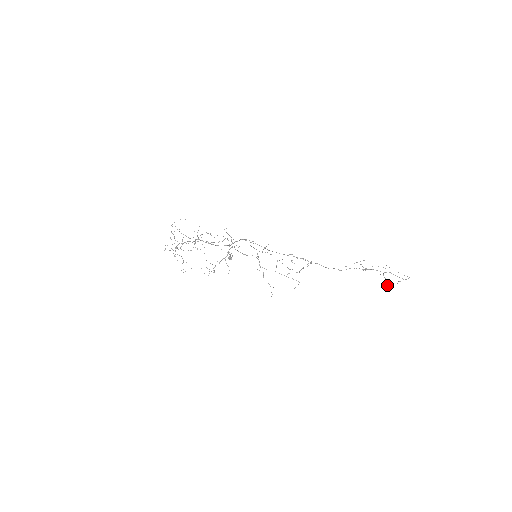
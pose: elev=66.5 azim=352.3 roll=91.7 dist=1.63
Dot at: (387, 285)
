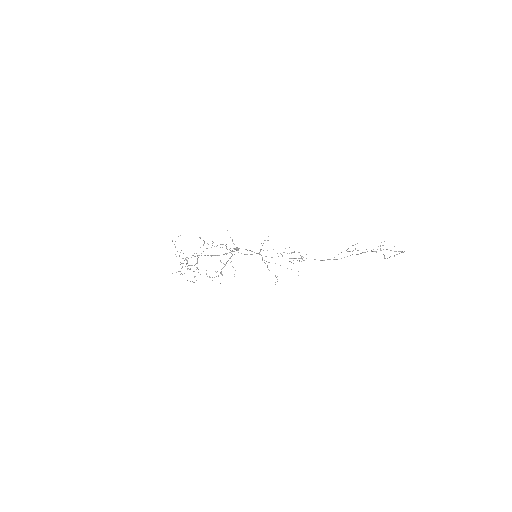
Dot at: (385, 258)
